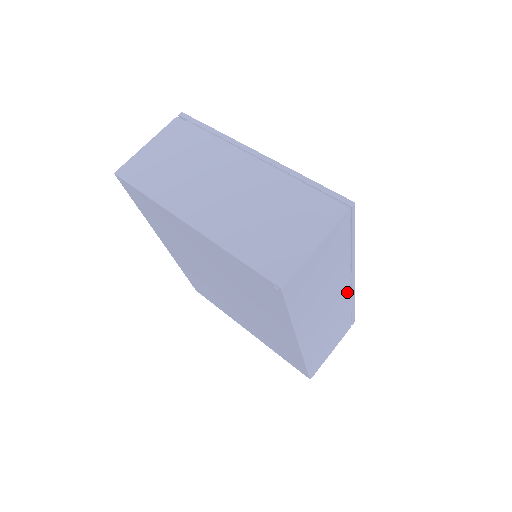
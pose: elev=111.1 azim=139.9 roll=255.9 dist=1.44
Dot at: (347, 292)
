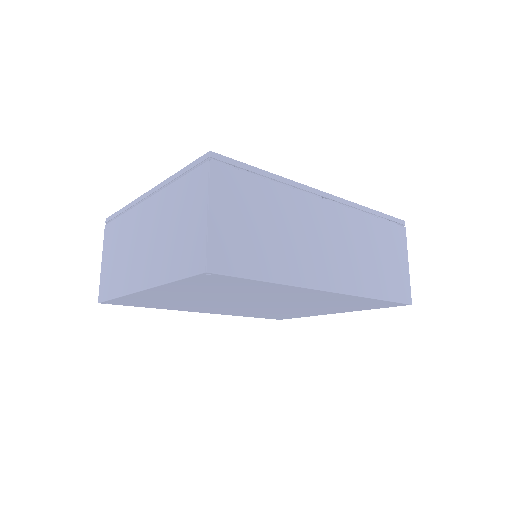
Dot at: (337, 210)
